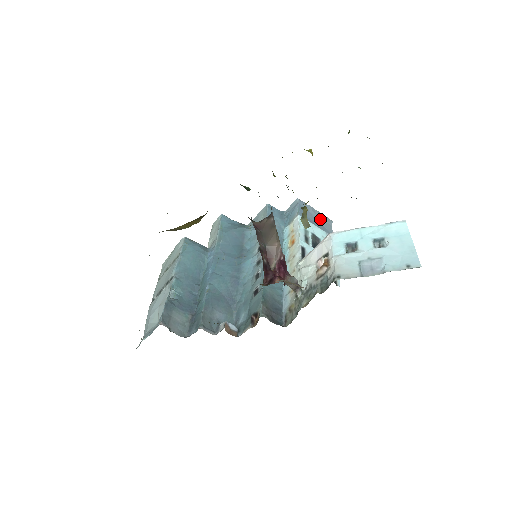
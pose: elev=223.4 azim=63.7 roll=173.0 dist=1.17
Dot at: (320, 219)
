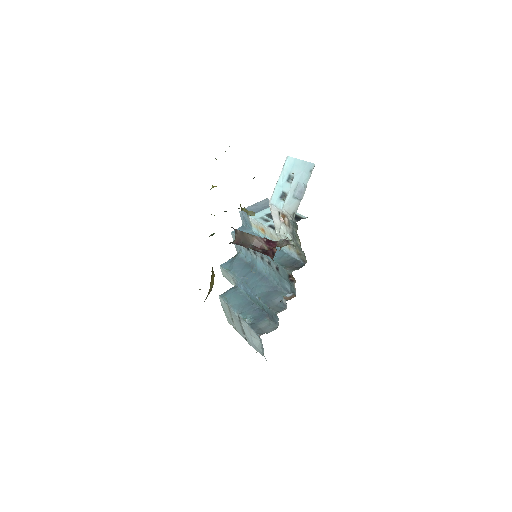
Dot at: (261, 205)
